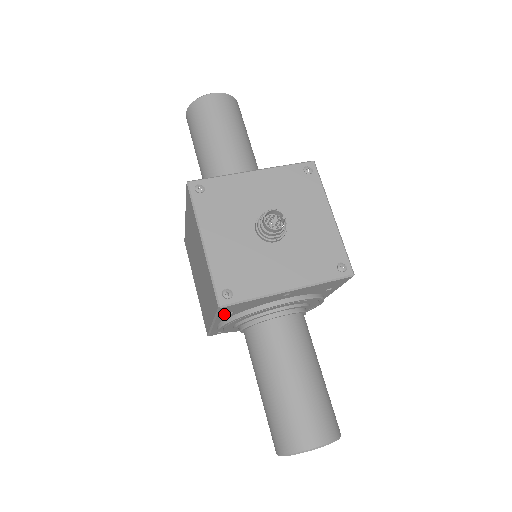
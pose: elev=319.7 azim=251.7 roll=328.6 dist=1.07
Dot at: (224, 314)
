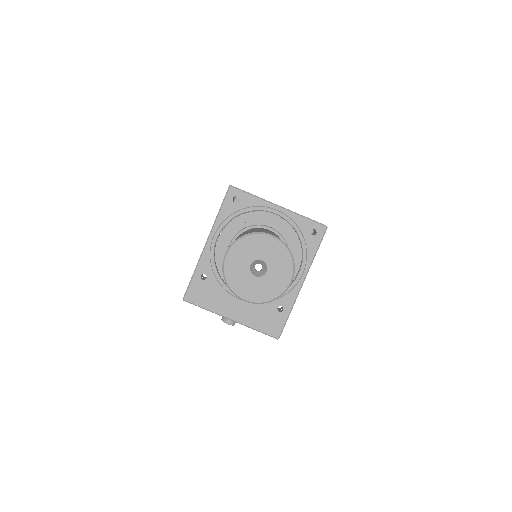
Dot at: occluded
